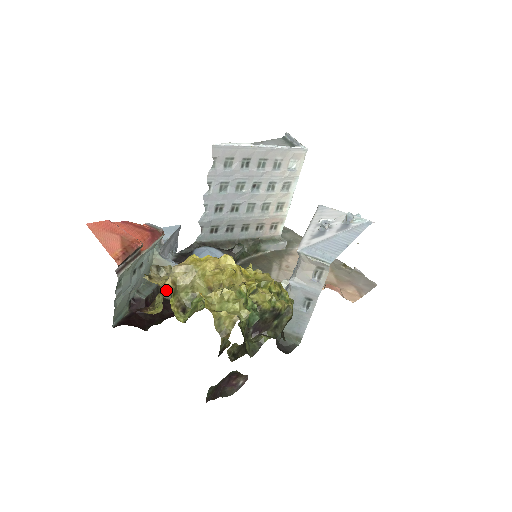
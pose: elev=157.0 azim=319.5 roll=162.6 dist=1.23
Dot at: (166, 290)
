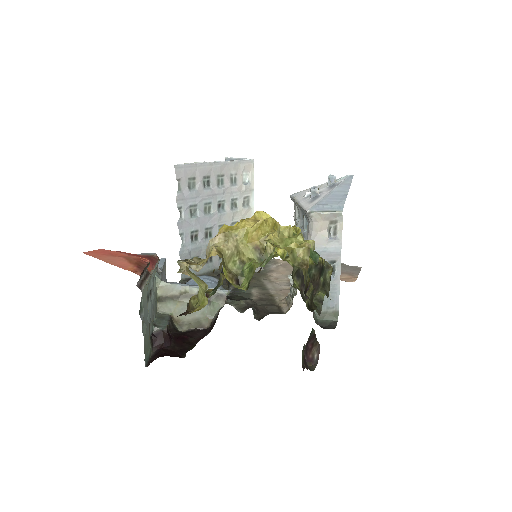
Dot at: (180, 321)
